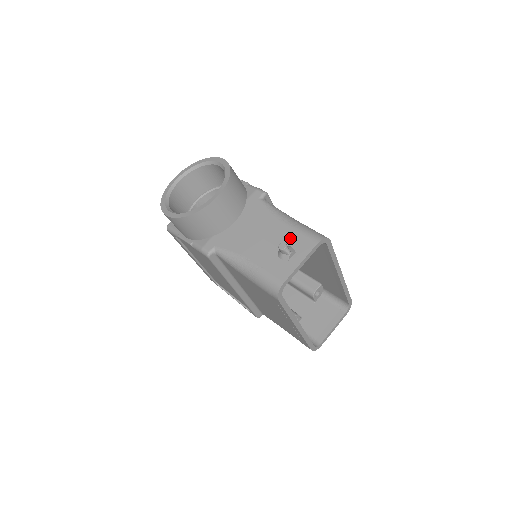
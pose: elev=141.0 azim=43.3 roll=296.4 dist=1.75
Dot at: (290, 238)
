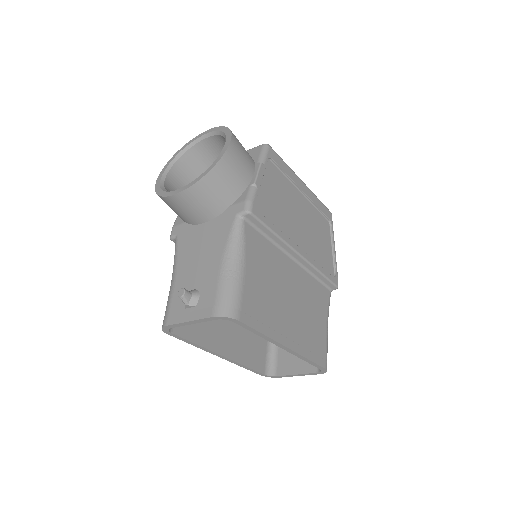
Dot at: (207, 287)
